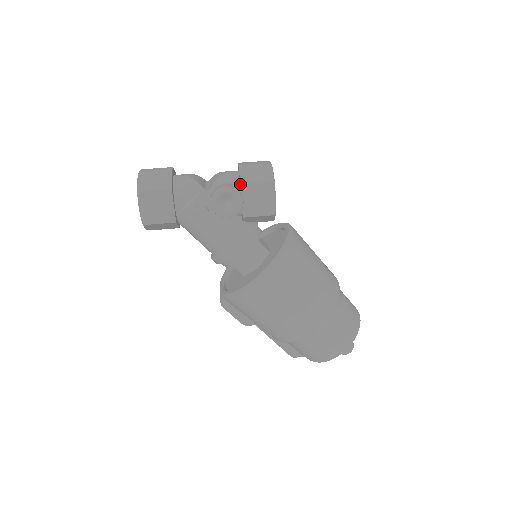
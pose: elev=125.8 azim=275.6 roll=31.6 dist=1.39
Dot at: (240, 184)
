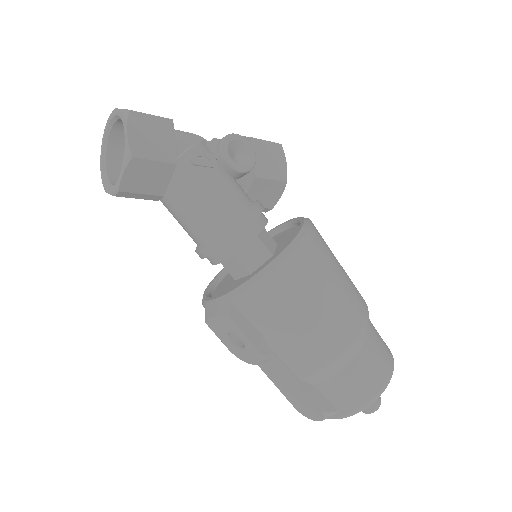
Dot at: (249, 138)
